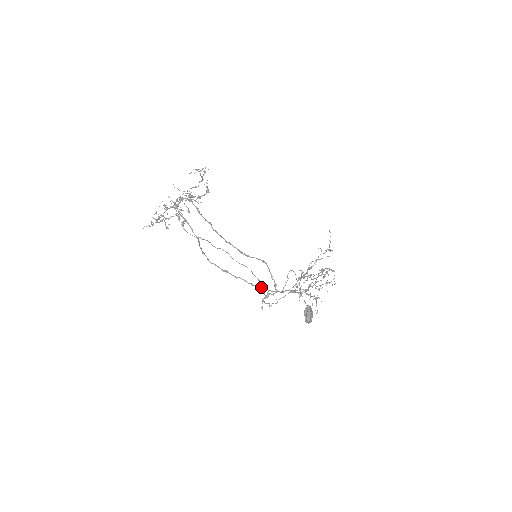
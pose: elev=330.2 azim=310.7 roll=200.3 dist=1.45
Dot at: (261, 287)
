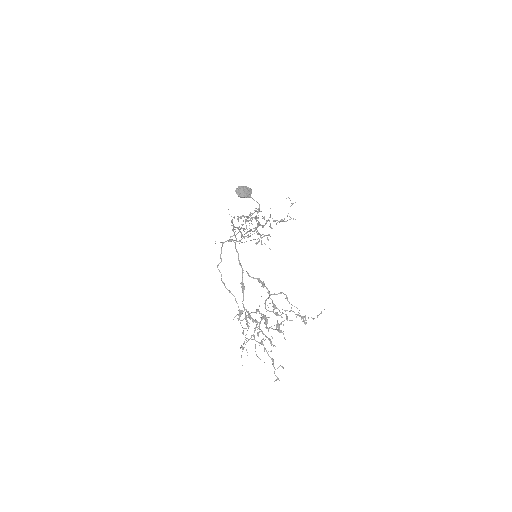
Dot at: (235, 236)
